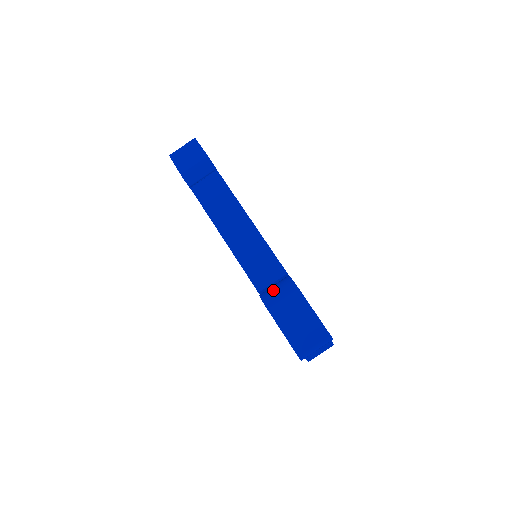
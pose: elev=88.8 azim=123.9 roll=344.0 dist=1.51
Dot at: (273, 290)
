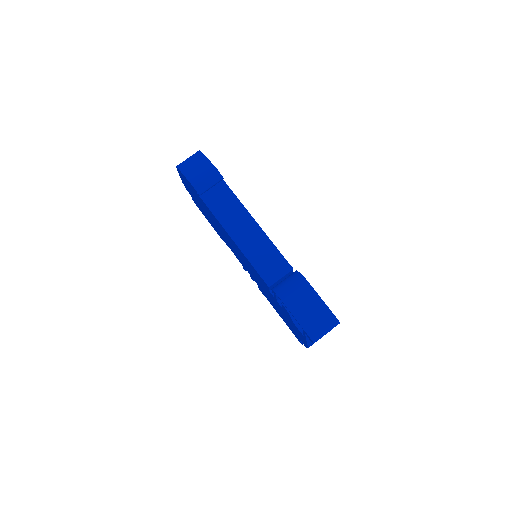
Dot at: (284, 284)
